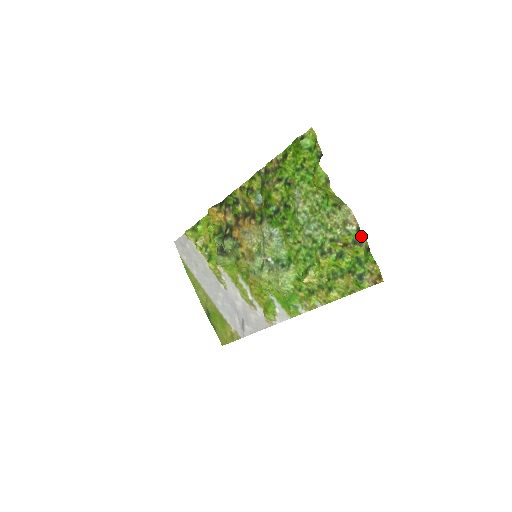
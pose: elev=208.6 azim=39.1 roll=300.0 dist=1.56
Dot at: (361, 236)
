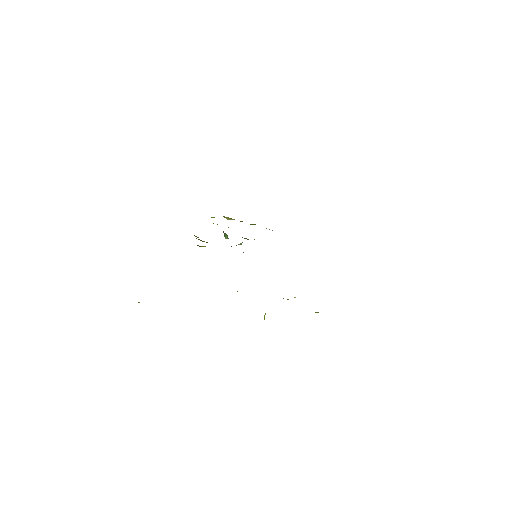
Dot at: occluded
